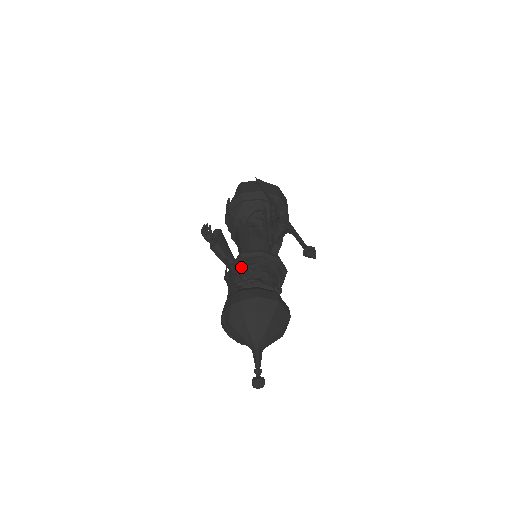
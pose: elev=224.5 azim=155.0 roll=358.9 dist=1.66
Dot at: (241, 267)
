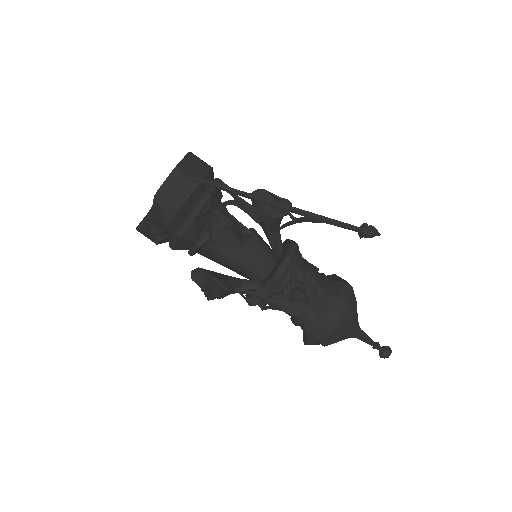
Dot at: (296, 294)
